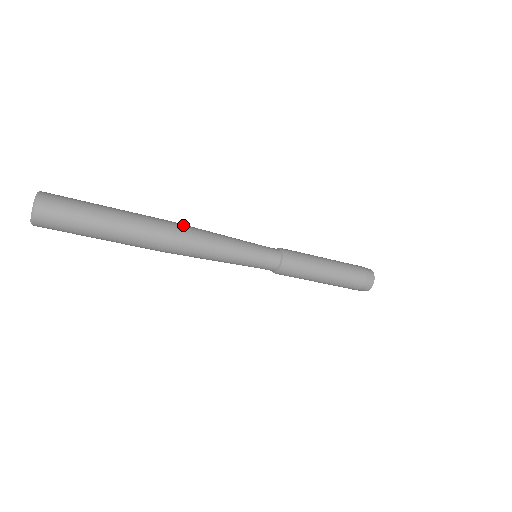
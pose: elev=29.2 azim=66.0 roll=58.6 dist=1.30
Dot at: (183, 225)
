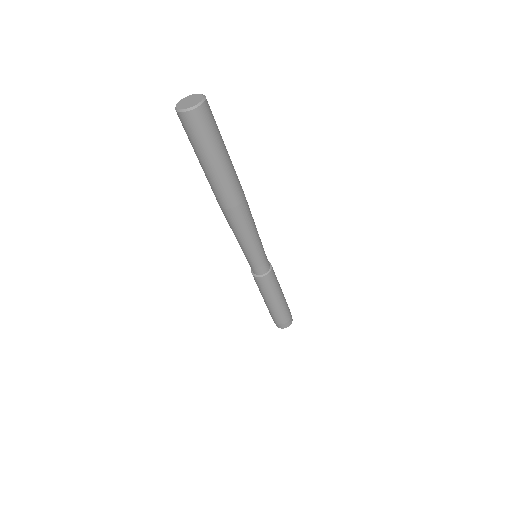
Dot at: occluded
